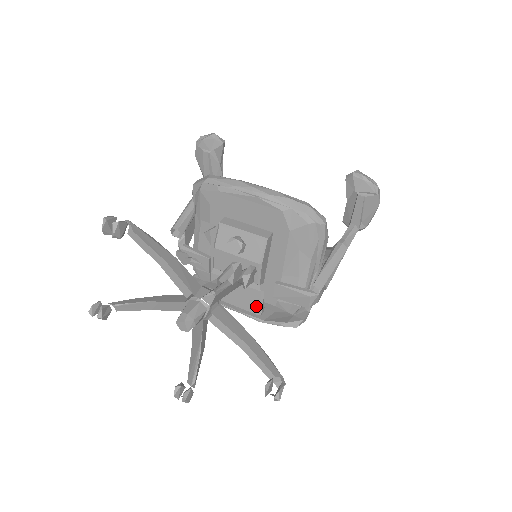
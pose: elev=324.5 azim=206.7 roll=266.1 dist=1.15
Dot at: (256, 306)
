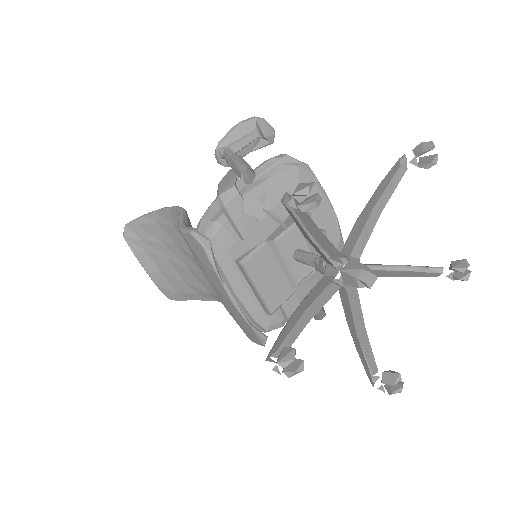
Dot at: (278, 304)
